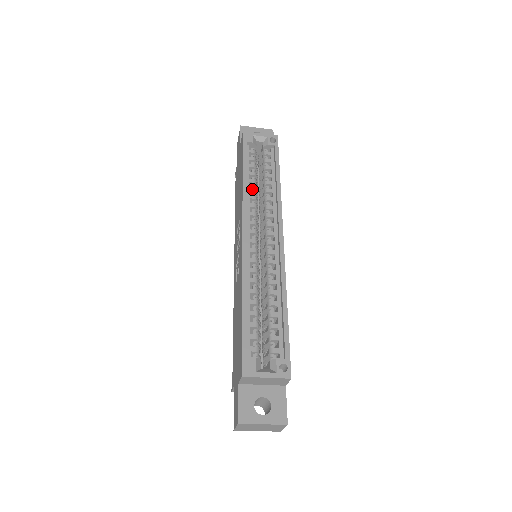
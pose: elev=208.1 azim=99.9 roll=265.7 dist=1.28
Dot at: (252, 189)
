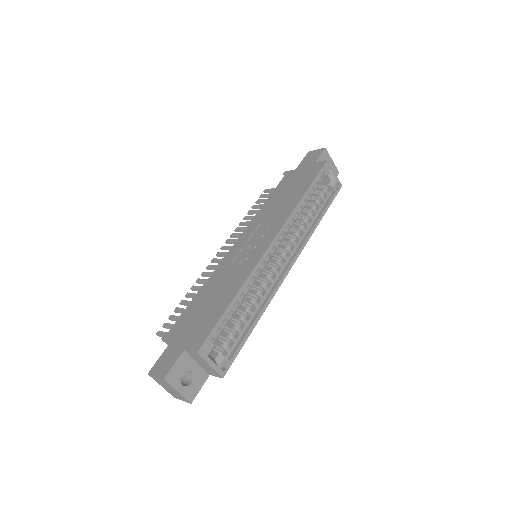
Dot at: (300, 211)
